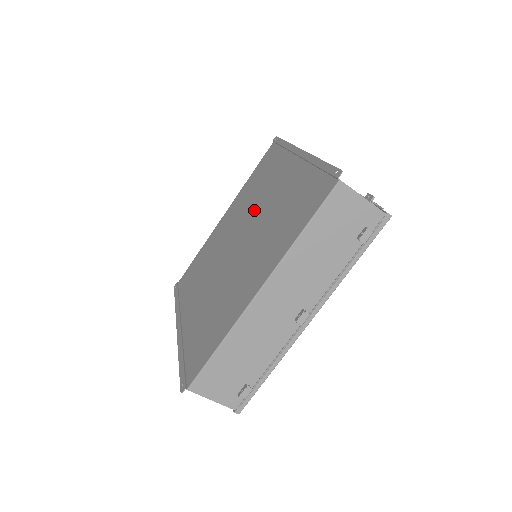
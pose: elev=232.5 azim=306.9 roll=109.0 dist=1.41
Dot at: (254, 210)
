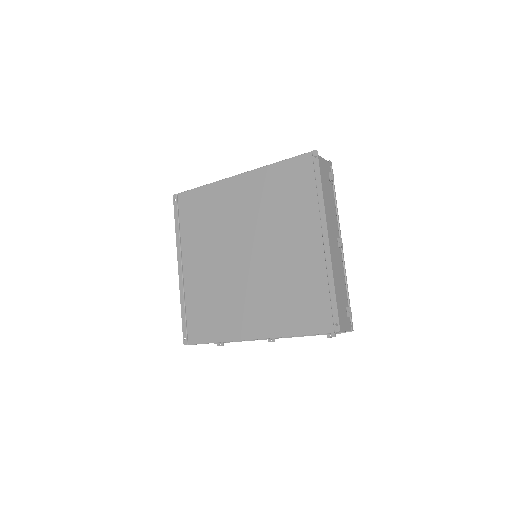
Dot at: (269, 235)
